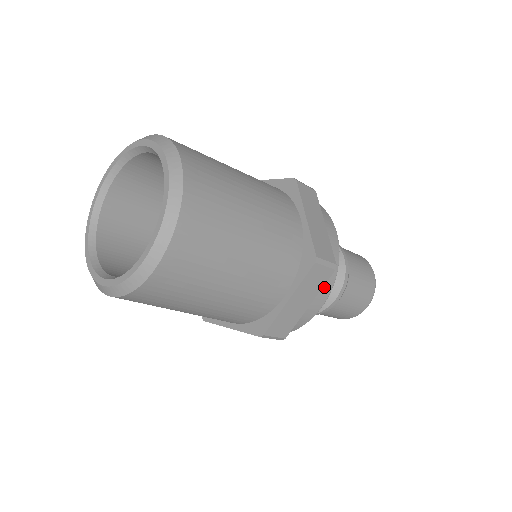
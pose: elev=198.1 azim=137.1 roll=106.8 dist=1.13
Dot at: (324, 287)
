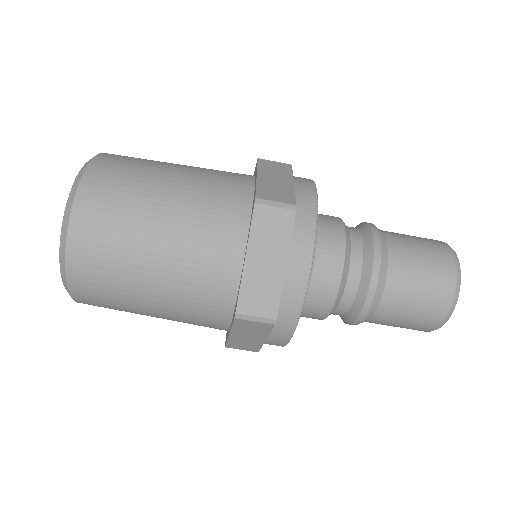
Dot at: (299, 178)
